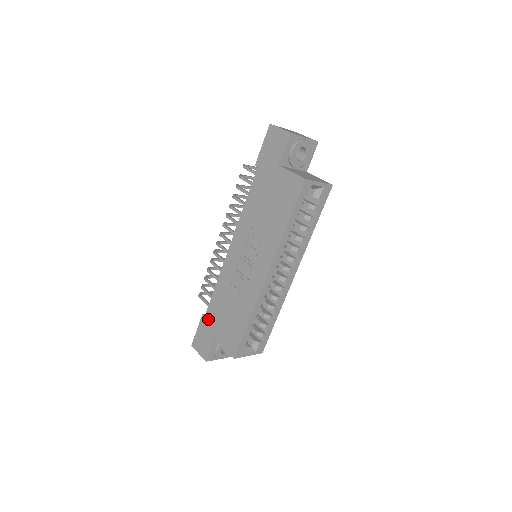
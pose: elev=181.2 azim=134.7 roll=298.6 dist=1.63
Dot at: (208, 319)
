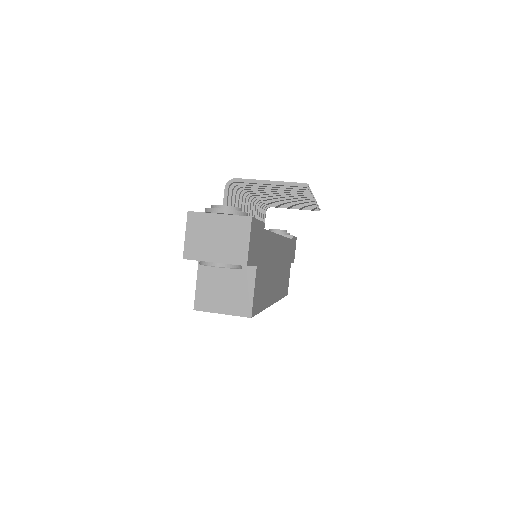
Dot at: occluded
